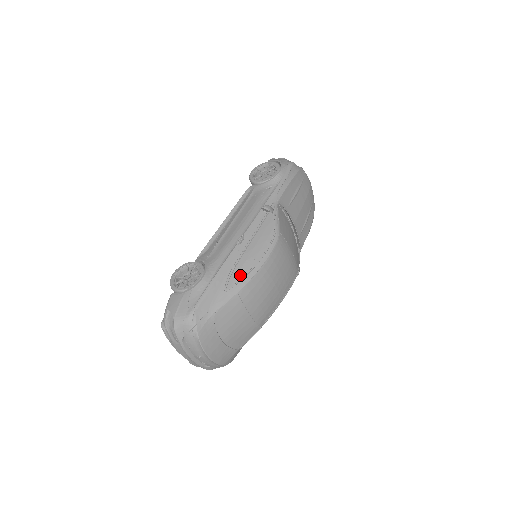
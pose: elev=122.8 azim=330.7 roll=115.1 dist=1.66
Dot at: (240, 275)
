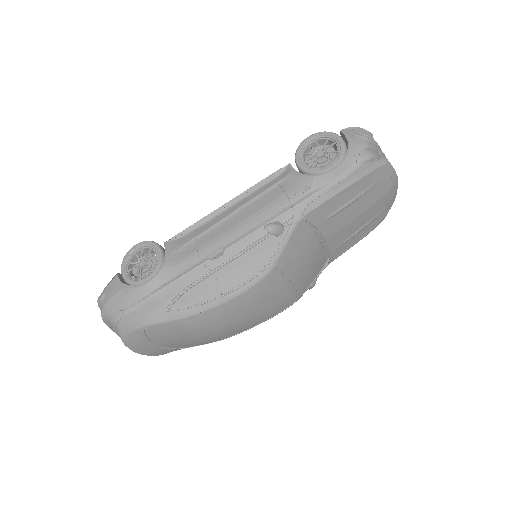
Dot at: (193, 300)
